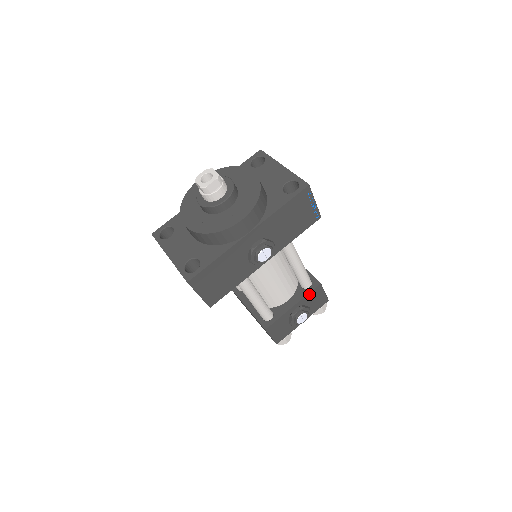
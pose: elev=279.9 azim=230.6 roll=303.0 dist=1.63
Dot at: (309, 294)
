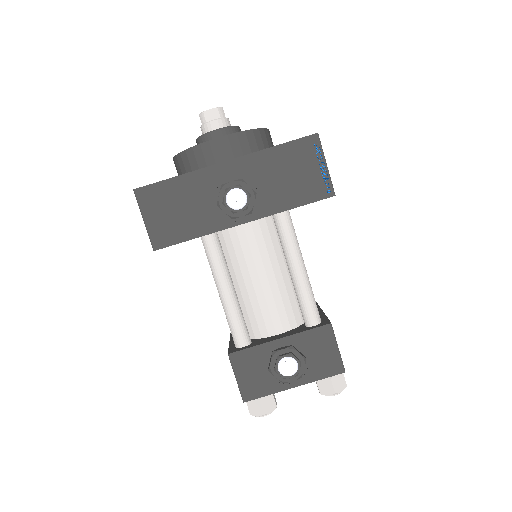
Dot at: (309, 332)
